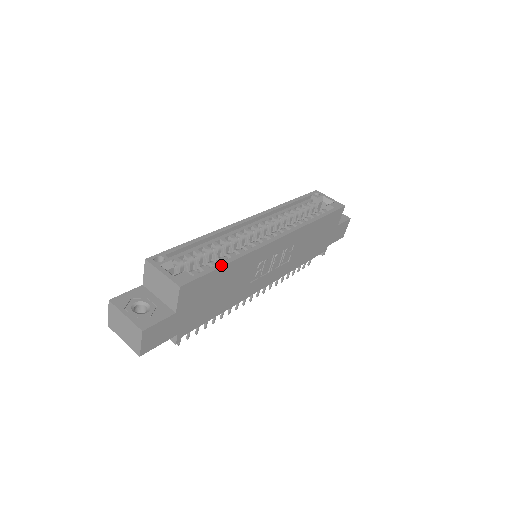
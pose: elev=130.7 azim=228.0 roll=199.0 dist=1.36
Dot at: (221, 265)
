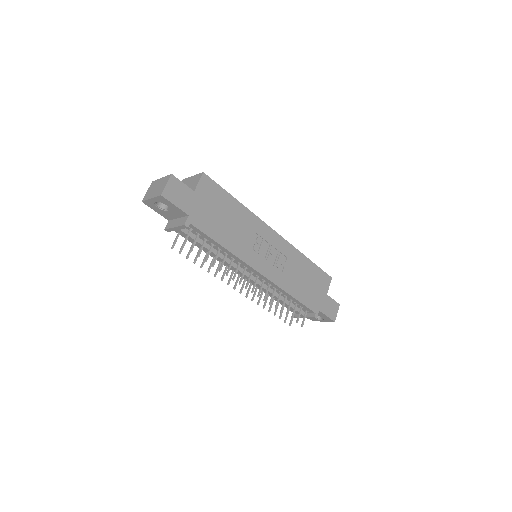
Dot at: (231, 196)
